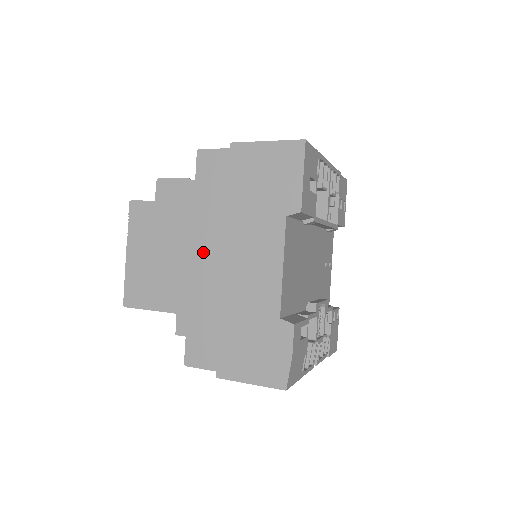
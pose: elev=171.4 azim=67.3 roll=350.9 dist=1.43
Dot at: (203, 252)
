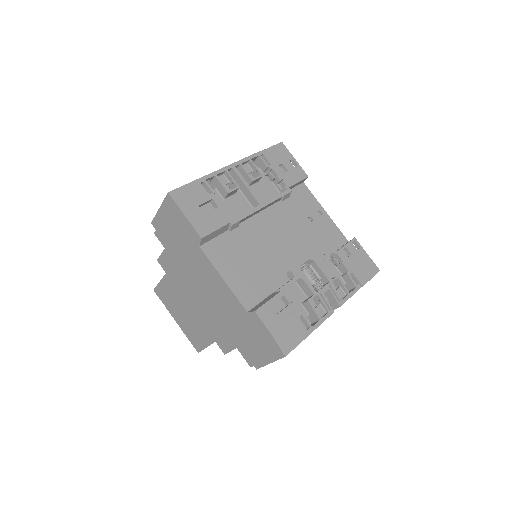
Dot at: (194, 297)
